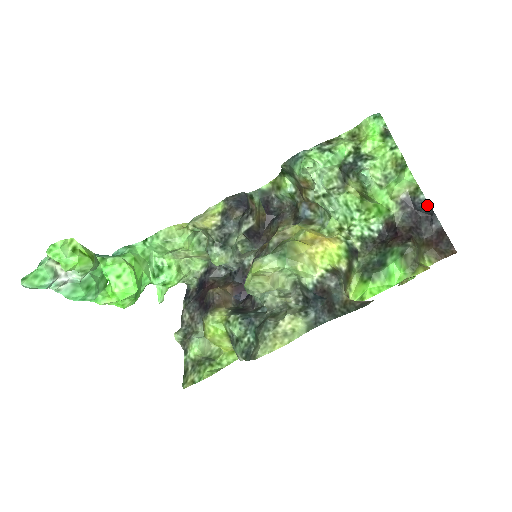
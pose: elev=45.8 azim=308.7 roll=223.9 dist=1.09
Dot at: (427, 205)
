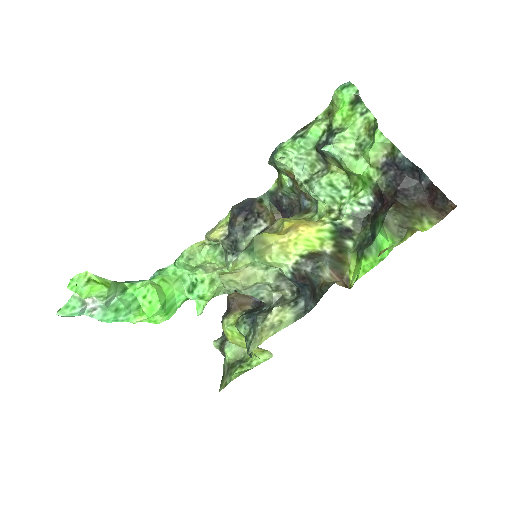
Dot at: (408, 162)
